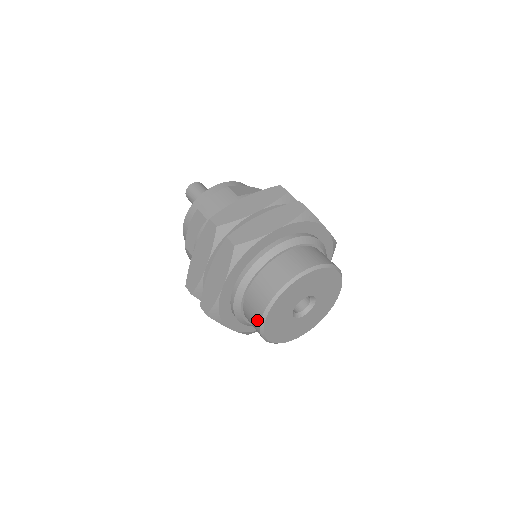
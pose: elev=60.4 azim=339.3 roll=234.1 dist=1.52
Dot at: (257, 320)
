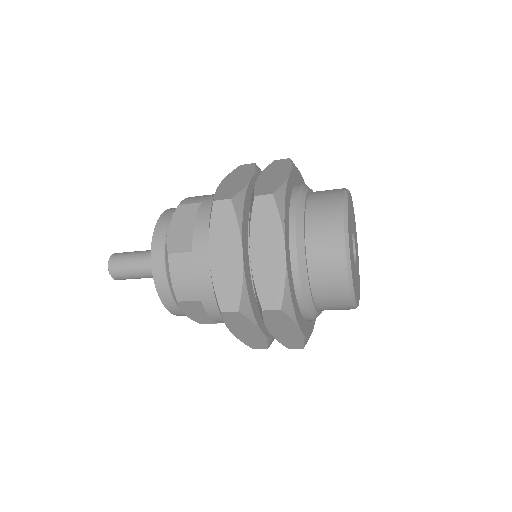
Dot at: (348, 309)
